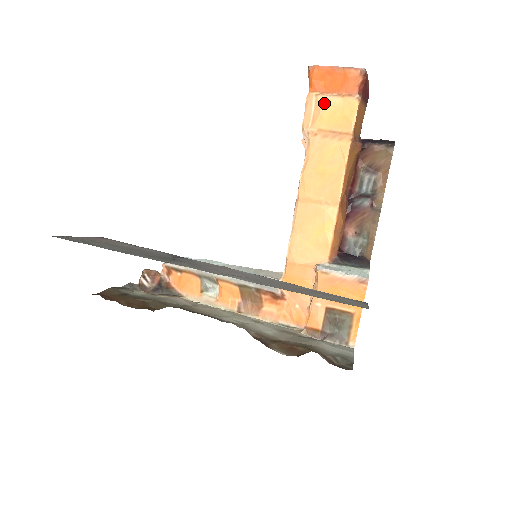
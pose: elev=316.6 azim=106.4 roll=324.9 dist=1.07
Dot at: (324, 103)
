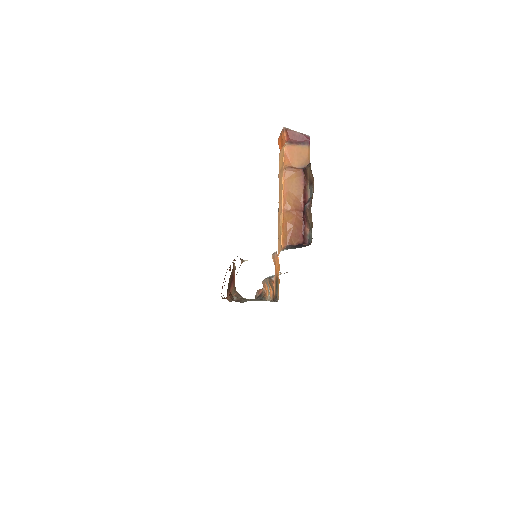
Dot at: (280, 156)
